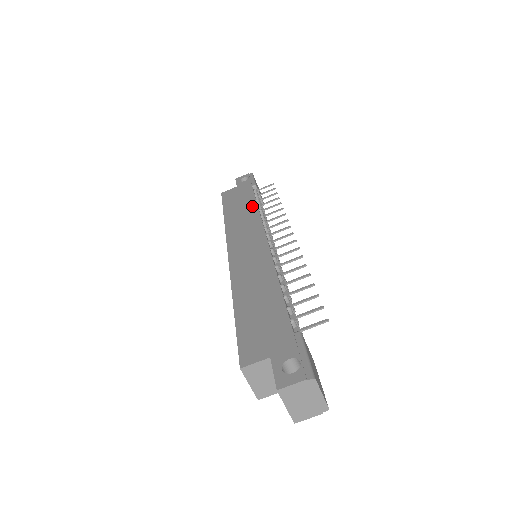
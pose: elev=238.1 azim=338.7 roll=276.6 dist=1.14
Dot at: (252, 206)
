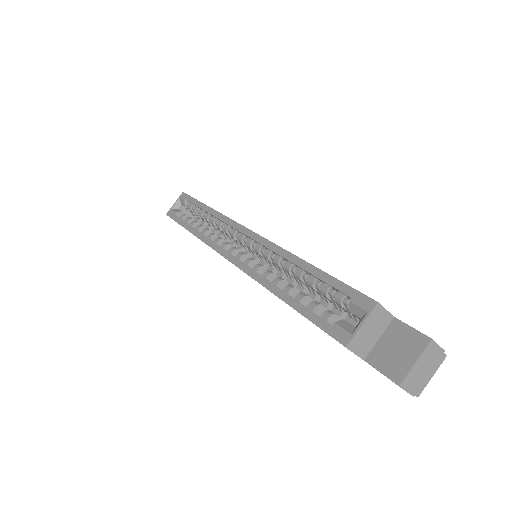
Dot at: occluded
